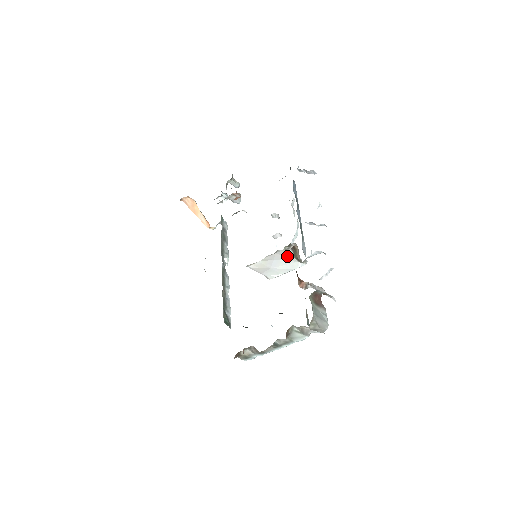
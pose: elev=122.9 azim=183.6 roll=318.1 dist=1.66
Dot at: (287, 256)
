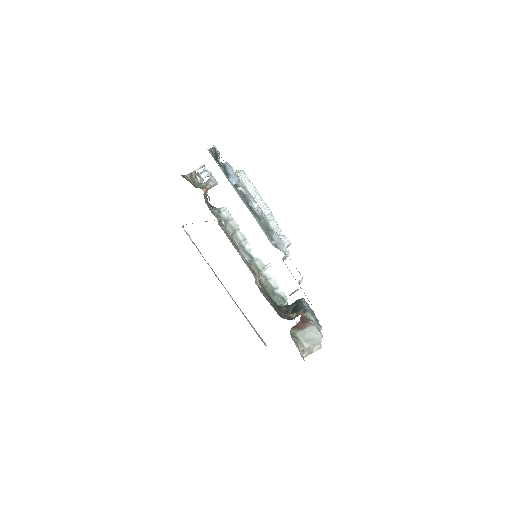
Dot at: (269, 266)
